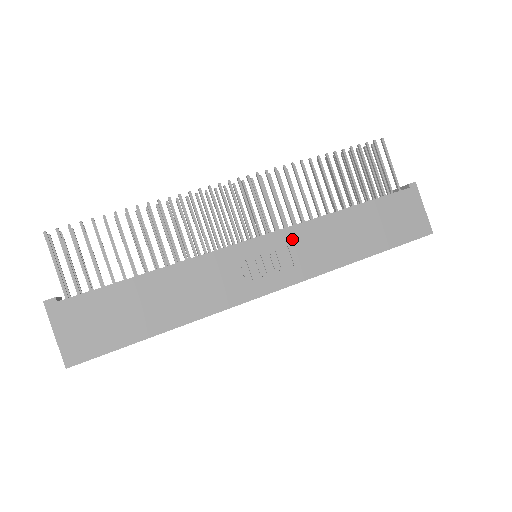
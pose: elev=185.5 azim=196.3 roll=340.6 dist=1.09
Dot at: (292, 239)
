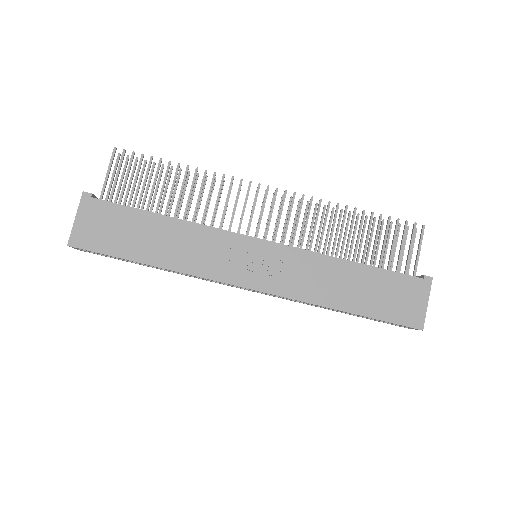
Dot at: (290, 258)
